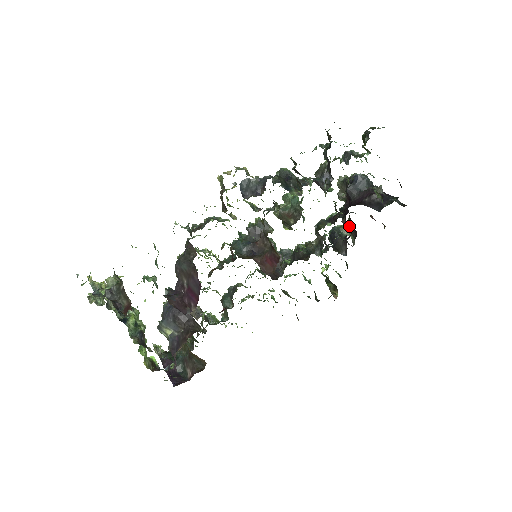
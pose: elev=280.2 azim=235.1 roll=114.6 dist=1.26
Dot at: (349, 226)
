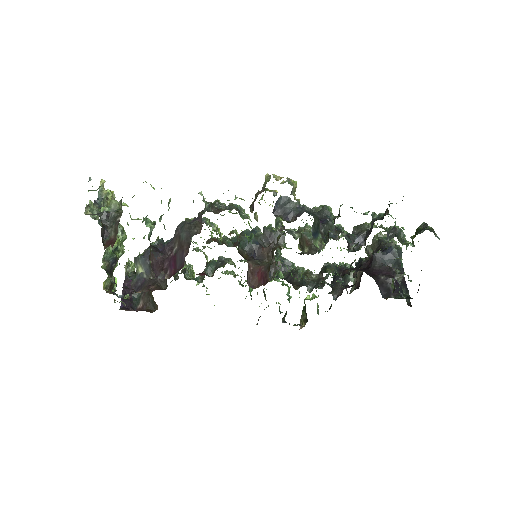
Dot at: occluded
